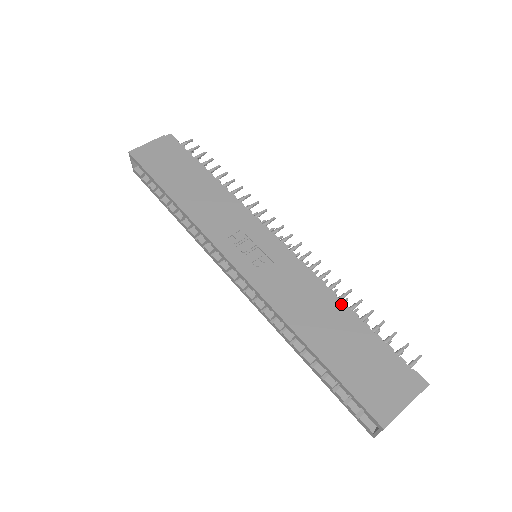
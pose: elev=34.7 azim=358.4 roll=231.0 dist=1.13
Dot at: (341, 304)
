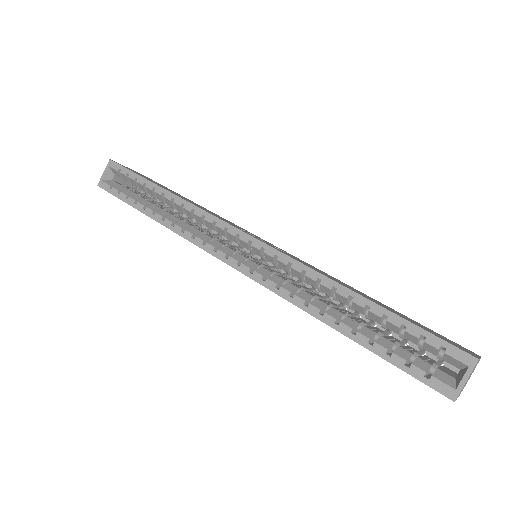
Dot at: occluded
